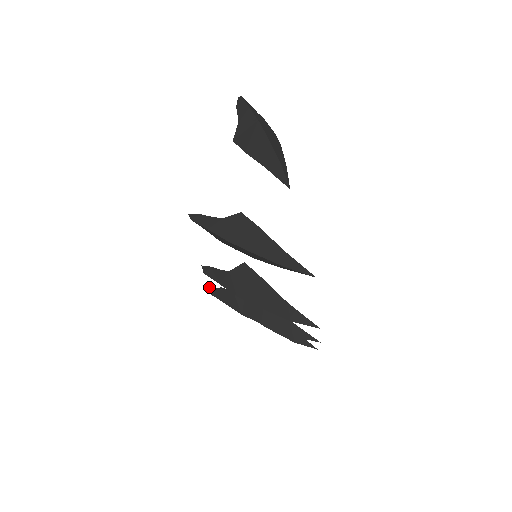
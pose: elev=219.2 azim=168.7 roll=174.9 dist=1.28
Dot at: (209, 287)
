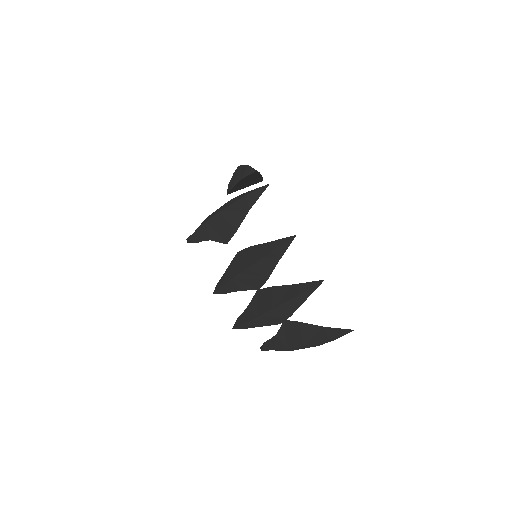
Dot at: (233, 326)
